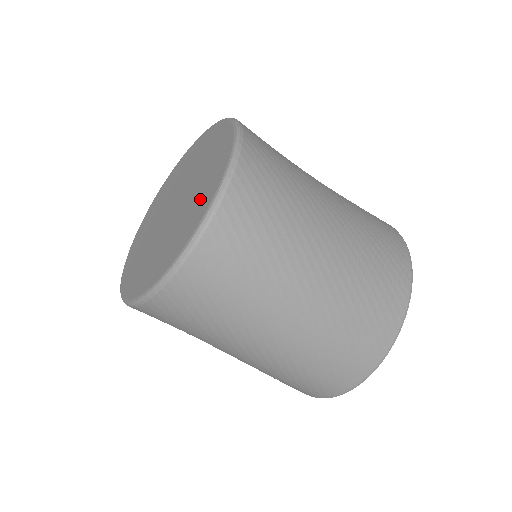
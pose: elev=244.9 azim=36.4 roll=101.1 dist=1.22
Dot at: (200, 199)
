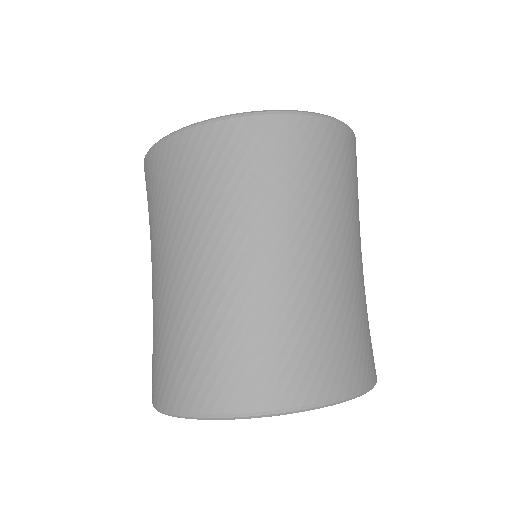
Dot at: occluded
